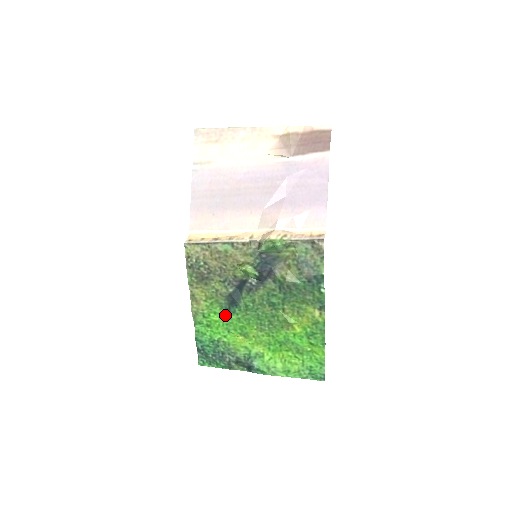
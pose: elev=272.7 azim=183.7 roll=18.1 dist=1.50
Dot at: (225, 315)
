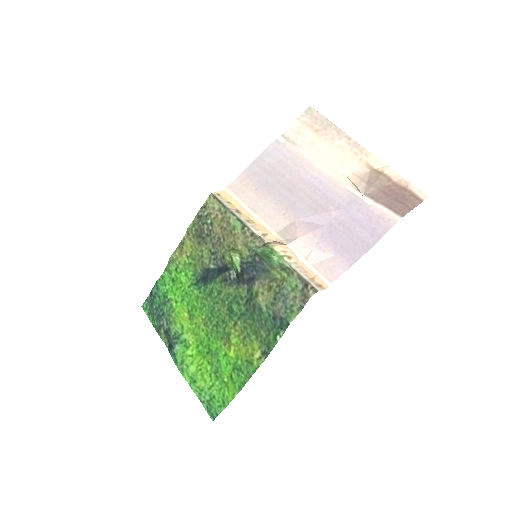
Dot at: (192, 284)
